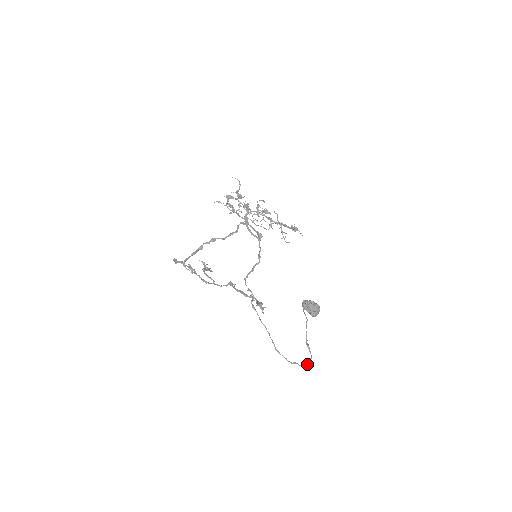
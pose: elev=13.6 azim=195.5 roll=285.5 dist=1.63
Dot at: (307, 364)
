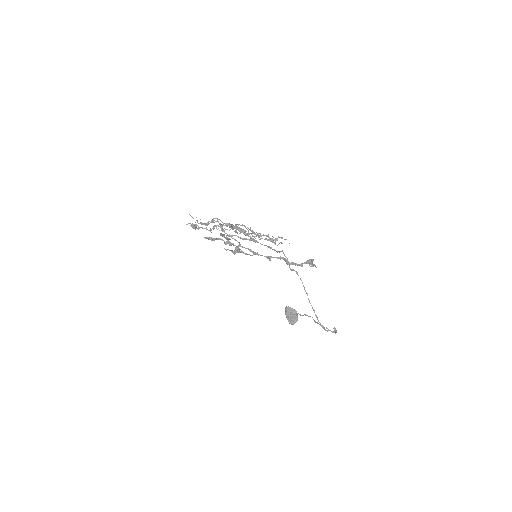
Dot at: (336, 332)
